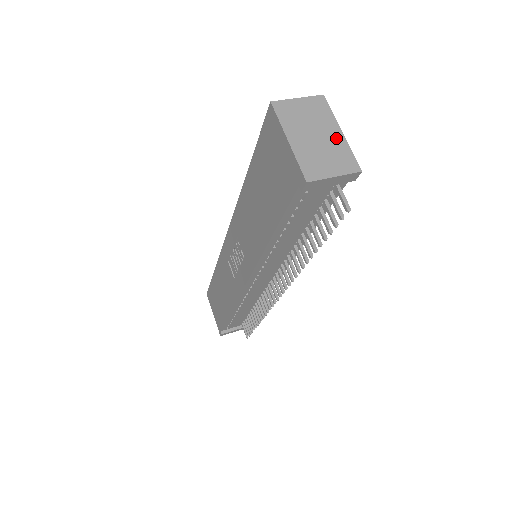
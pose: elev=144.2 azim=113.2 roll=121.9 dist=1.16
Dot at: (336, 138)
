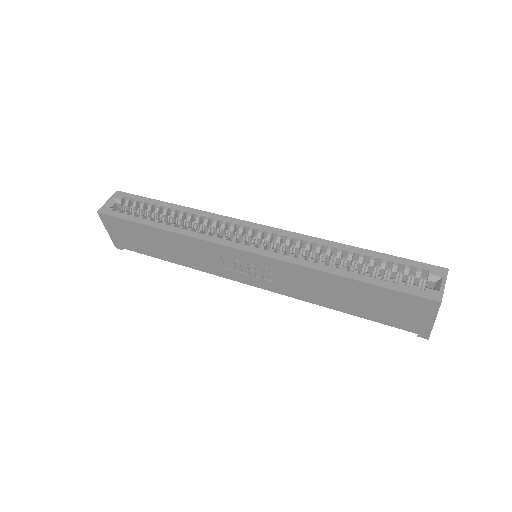
Dot at: occluded
